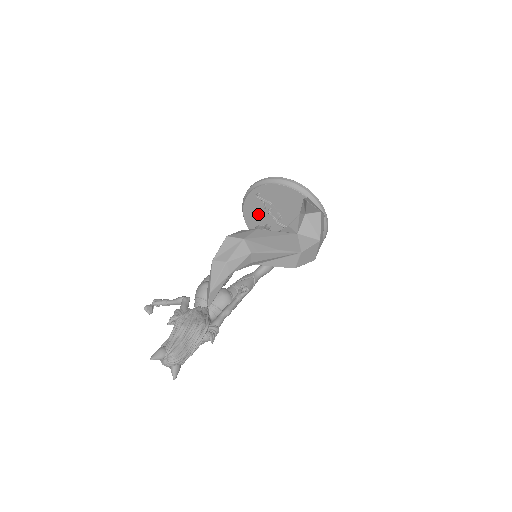
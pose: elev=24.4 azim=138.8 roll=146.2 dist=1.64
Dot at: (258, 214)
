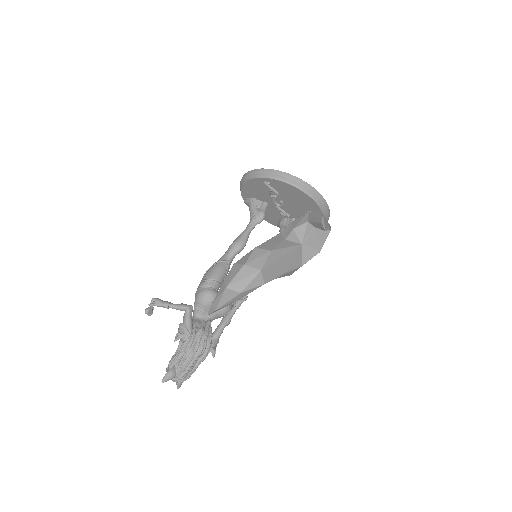
Dot at: (259, 192)
